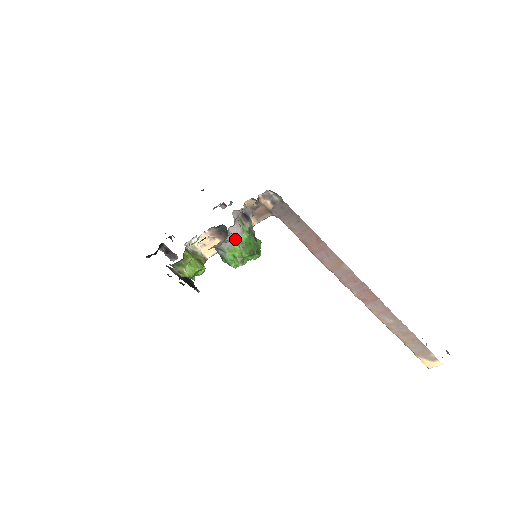
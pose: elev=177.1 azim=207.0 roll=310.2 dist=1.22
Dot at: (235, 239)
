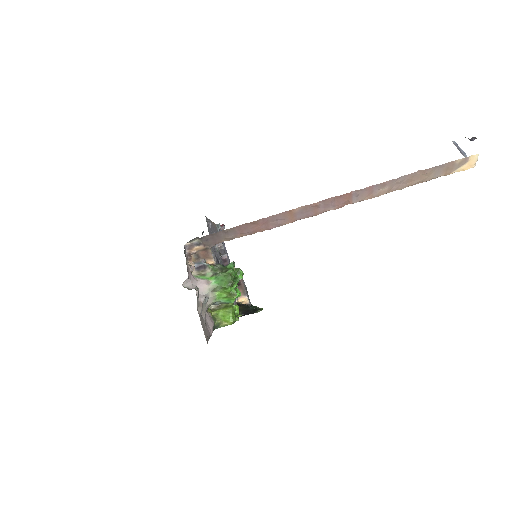
Dot at: (210, 291)
